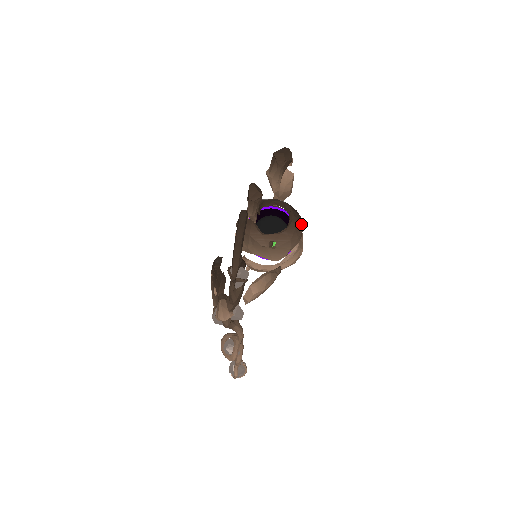
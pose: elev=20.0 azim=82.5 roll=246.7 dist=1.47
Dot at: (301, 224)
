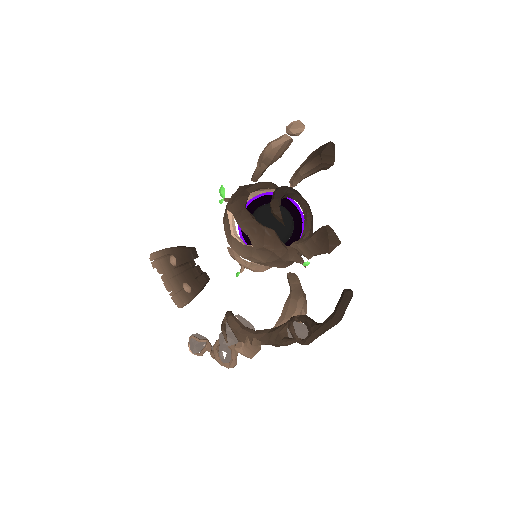
Dot at: occluded
